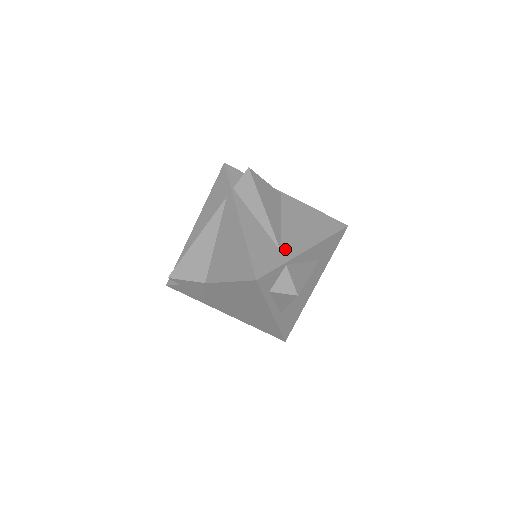
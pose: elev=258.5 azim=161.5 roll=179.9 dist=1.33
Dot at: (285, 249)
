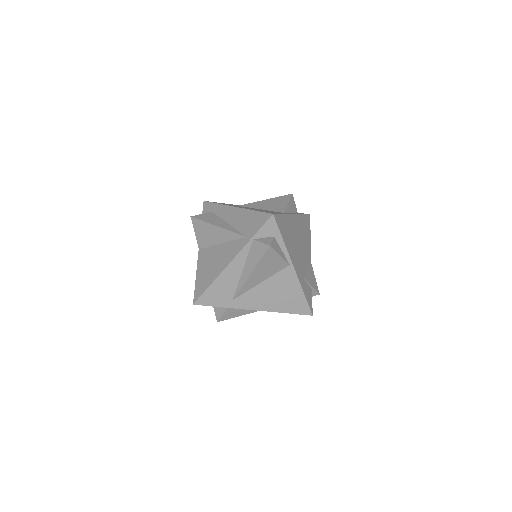
Dot at: (238, 301)
